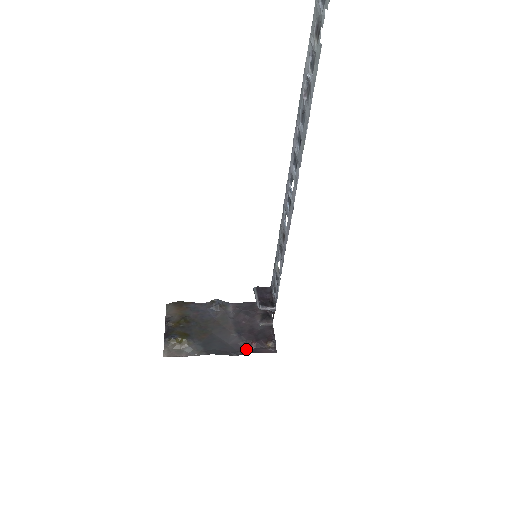
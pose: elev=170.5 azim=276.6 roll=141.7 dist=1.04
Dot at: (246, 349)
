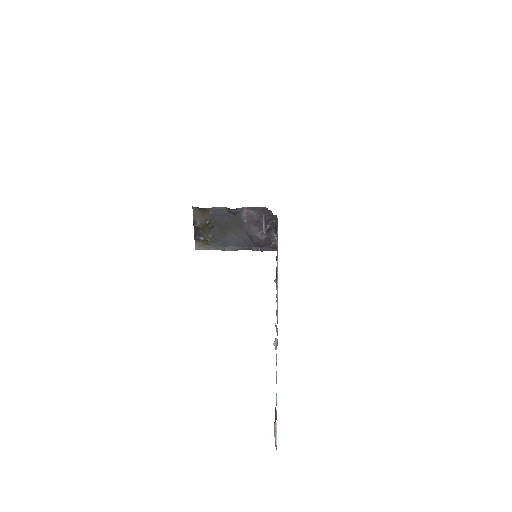
Dot at: (255, 246)
